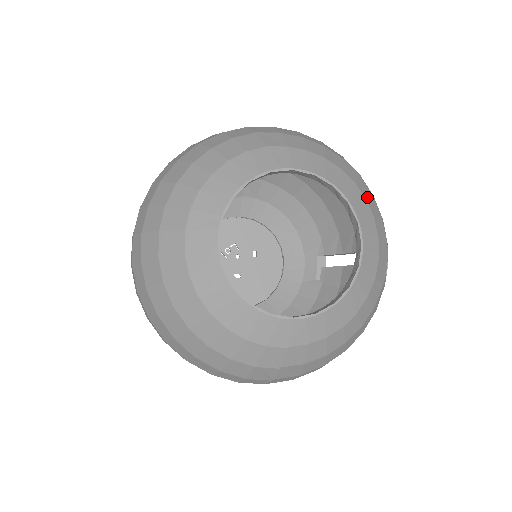
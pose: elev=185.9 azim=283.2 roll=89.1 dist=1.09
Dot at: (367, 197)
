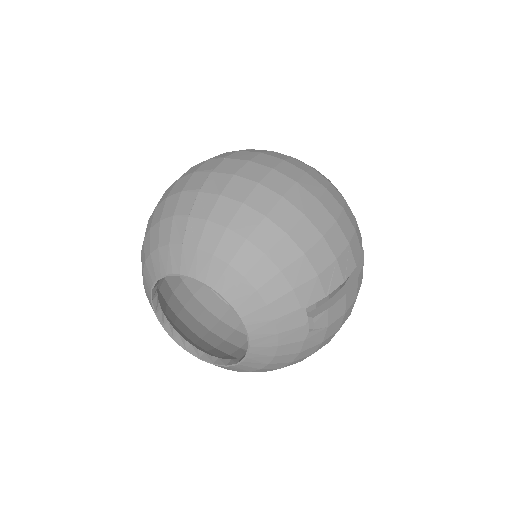
Dot at: (262, 284)
